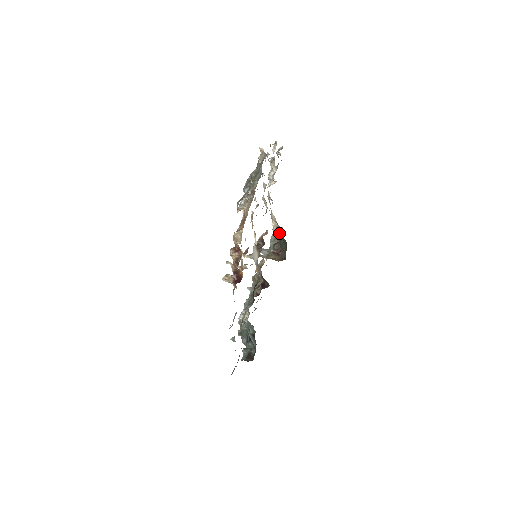
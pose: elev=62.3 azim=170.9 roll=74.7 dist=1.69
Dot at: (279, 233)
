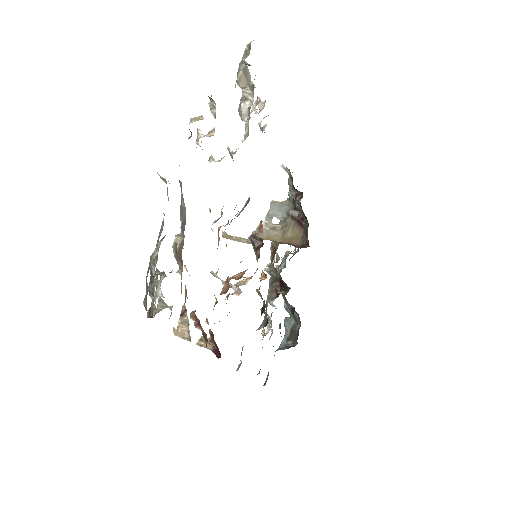
Dot at: occluded
